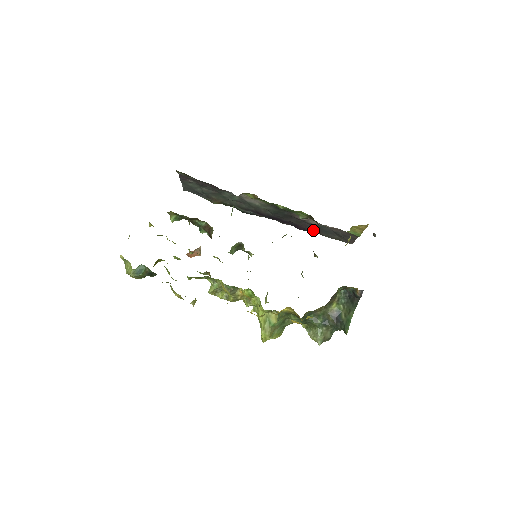
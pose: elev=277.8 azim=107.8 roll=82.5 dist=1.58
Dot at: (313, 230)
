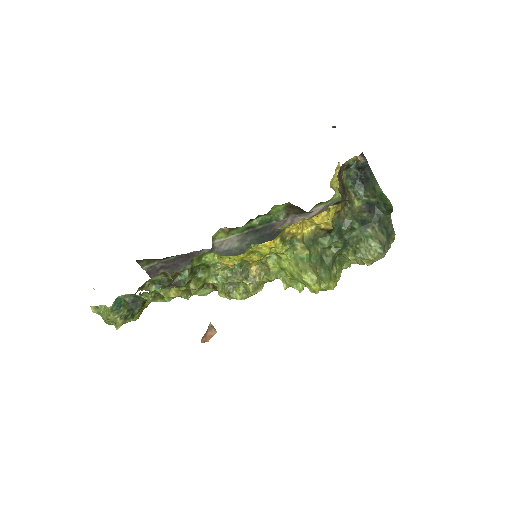
Dot at: occluded
